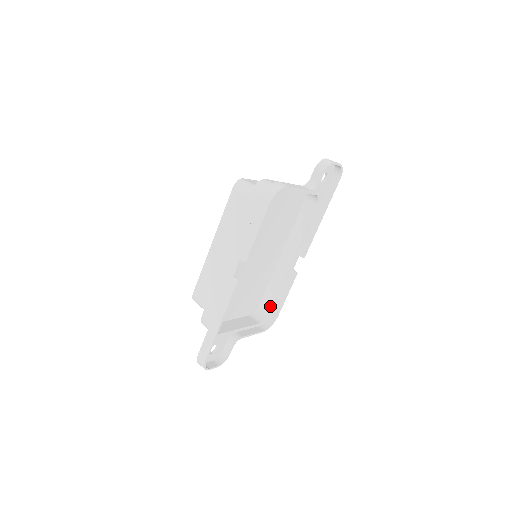
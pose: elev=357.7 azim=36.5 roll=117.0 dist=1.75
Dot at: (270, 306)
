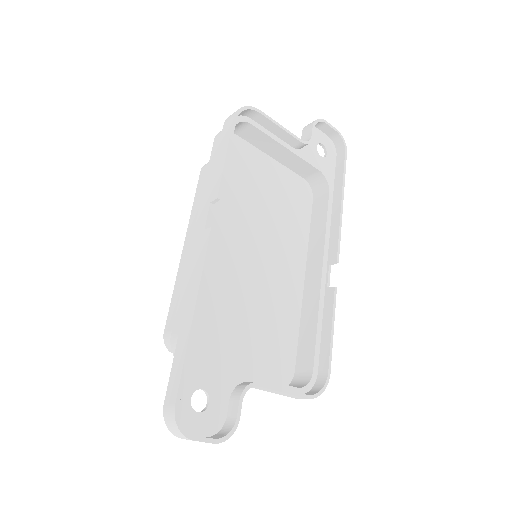
Dot at: (311, 359)
